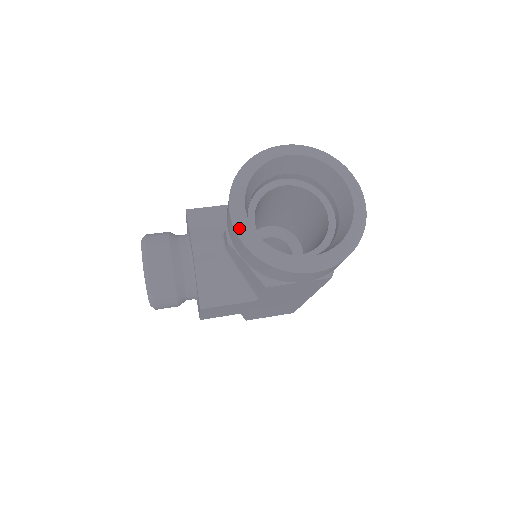
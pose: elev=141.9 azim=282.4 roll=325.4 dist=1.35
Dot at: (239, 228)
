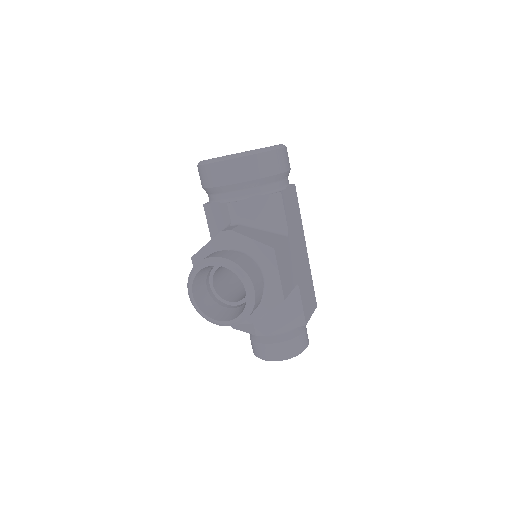
Dot at: (235, 155)
